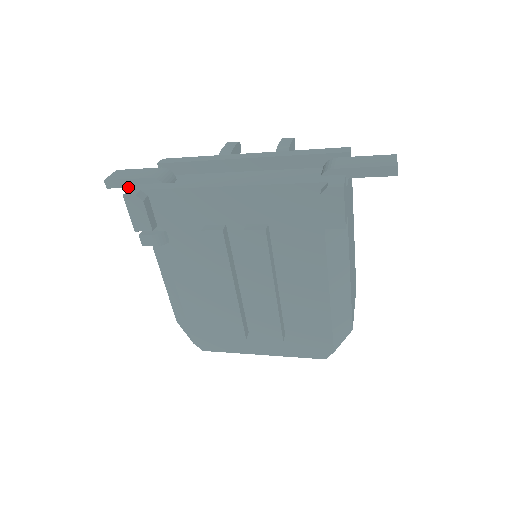
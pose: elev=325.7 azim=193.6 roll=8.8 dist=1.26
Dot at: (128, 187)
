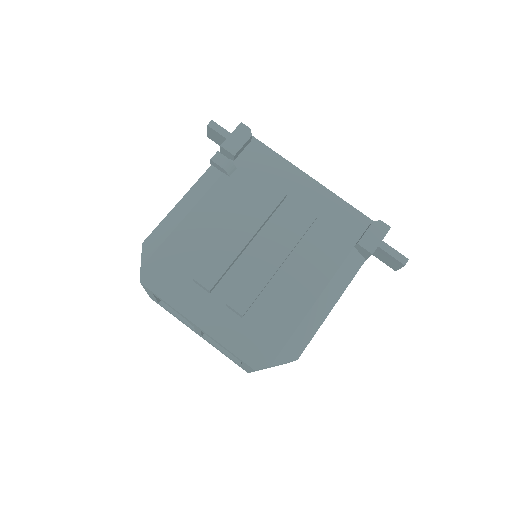
Dot at: (224, 137)
